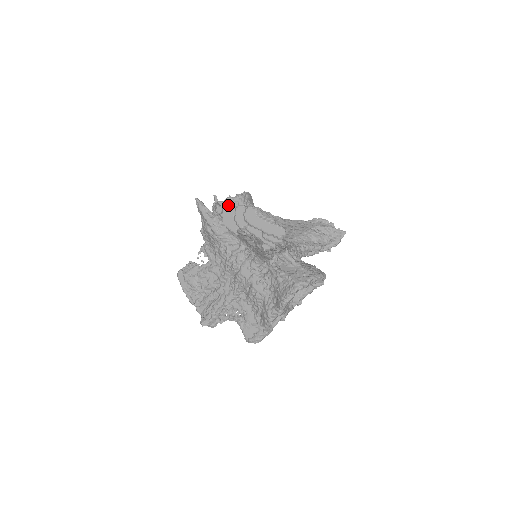
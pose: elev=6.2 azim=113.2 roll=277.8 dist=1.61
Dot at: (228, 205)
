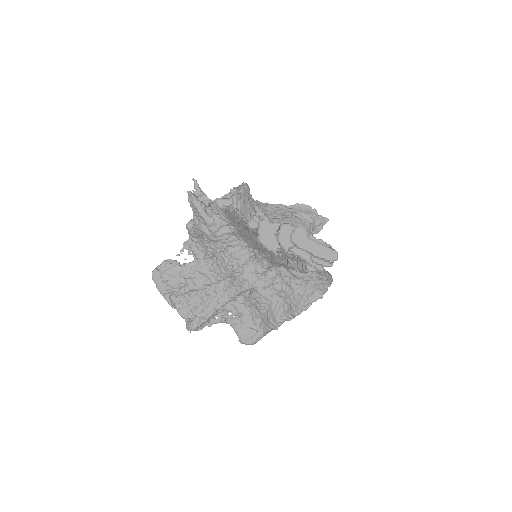
Dot at: (267, 221)
